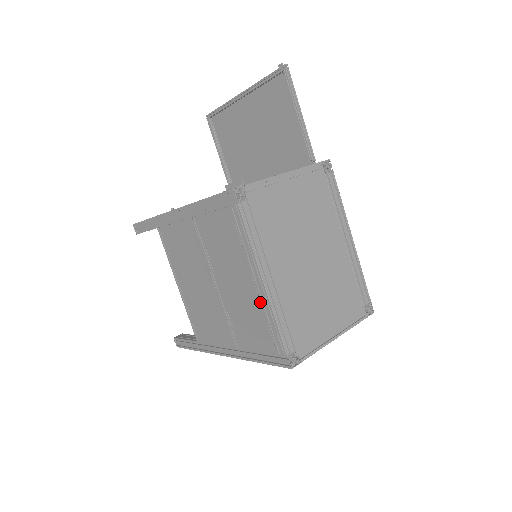
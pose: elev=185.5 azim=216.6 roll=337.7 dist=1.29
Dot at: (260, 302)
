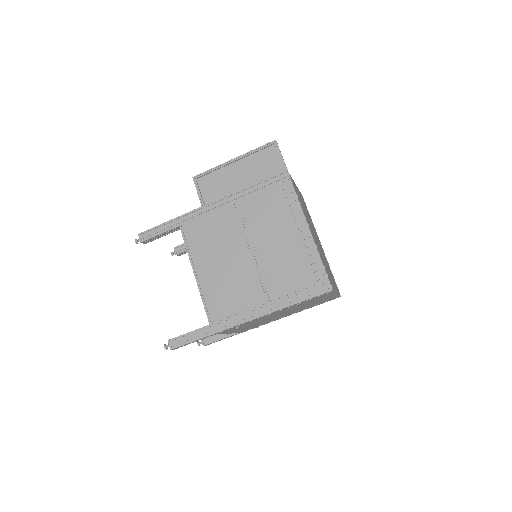
Dot at: (304, 246)
